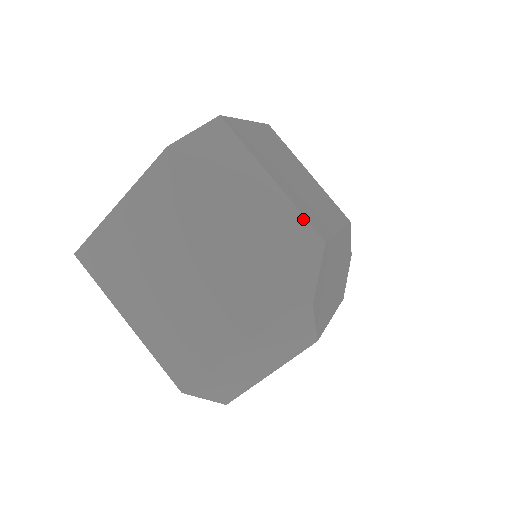
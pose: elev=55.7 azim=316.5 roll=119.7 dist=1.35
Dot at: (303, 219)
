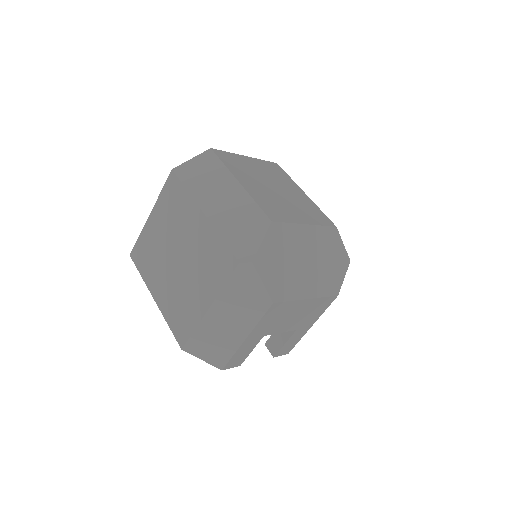
Dot at: (257, 207)
